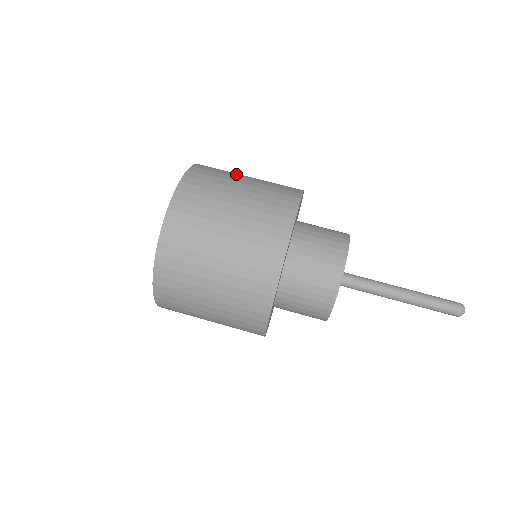
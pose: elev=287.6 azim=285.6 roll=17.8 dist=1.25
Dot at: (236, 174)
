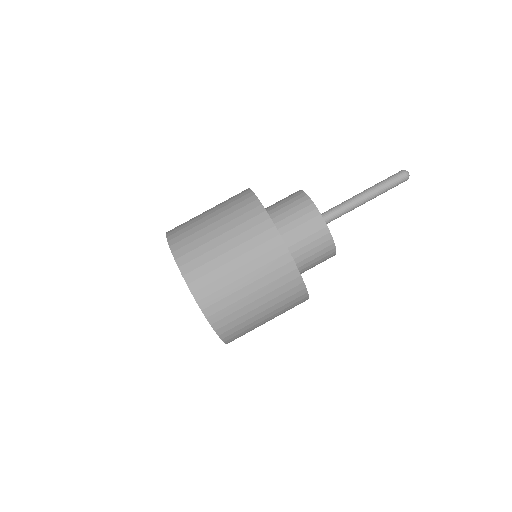
Dot at: (217, 255)
